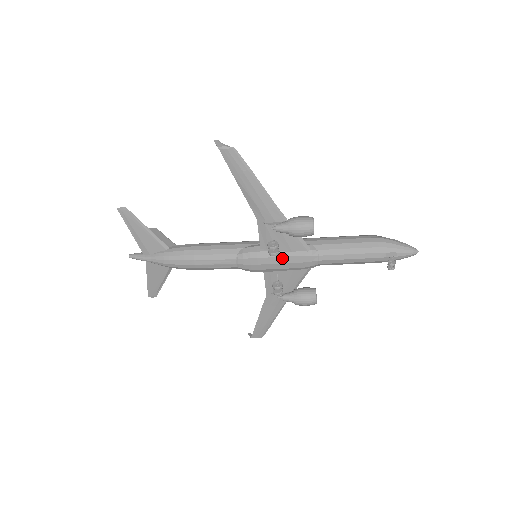
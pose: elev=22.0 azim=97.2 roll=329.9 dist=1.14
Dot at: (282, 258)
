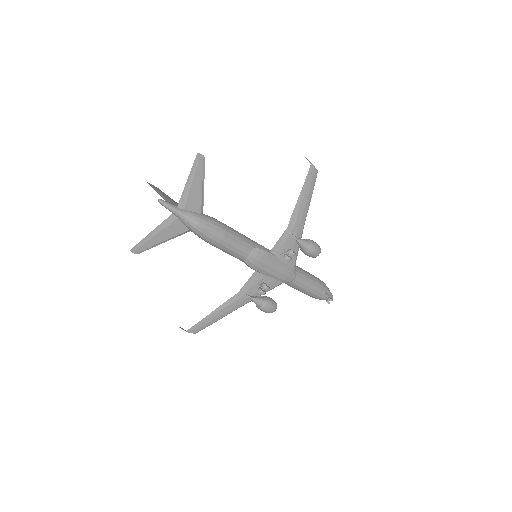
Dot at: (279, 266)
